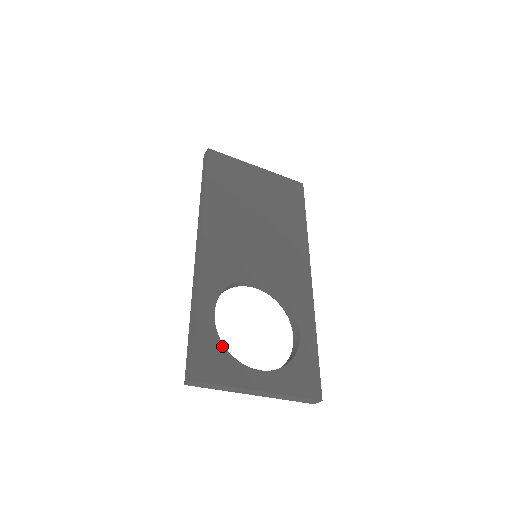
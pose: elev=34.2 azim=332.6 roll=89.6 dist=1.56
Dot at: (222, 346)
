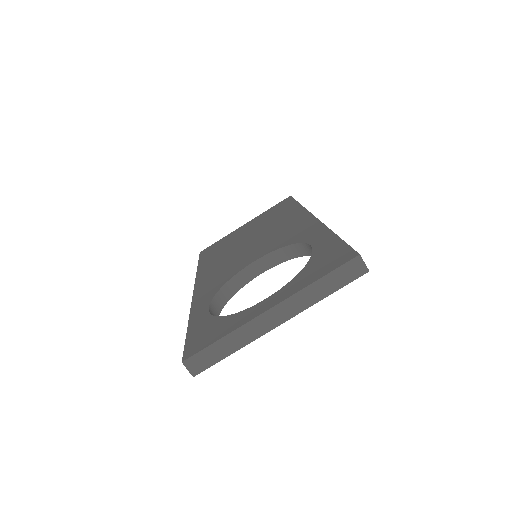
Dot at: (218, 318)
